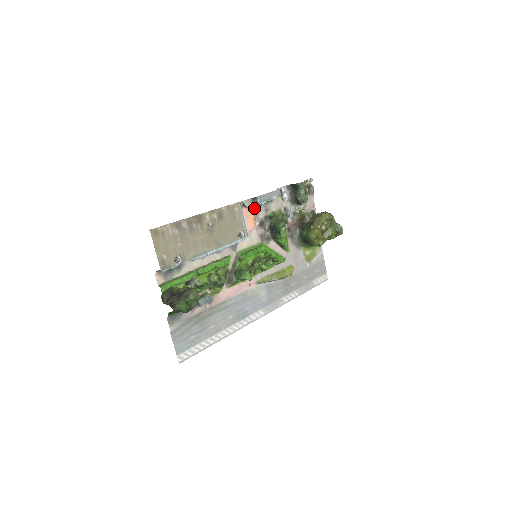
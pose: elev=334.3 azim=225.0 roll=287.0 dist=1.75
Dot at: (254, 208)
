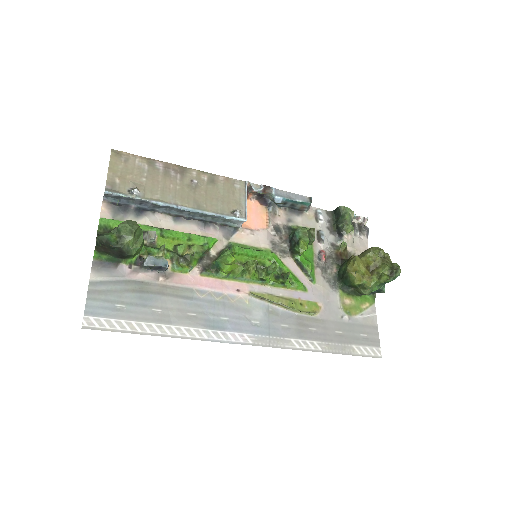
Dot at: (270, 208)
